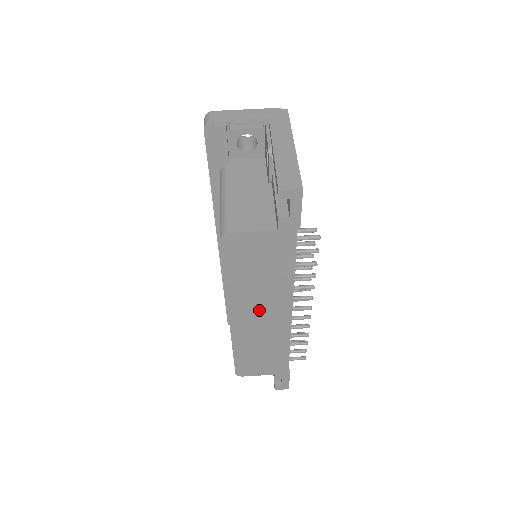
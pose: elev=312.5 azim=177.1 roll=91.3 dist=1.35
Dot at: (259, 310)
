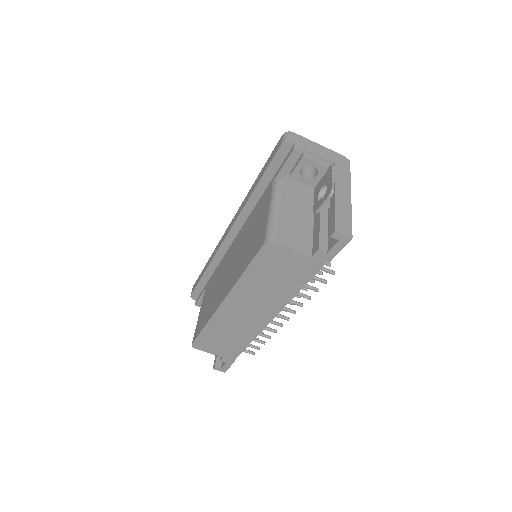
Dot at: (251, 305)
